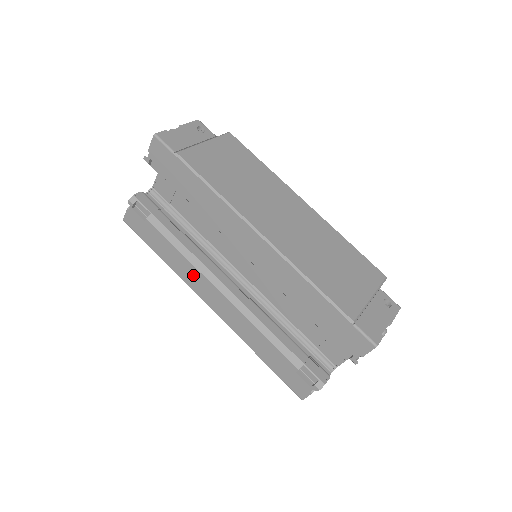
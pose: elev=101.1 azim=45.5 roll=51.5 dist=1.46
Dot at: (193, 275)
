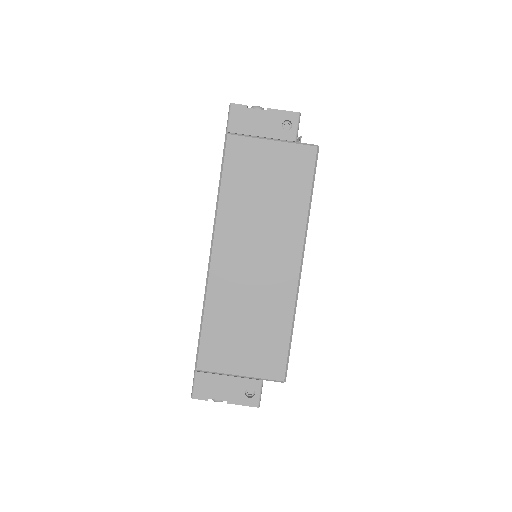
Dot at: occluded
